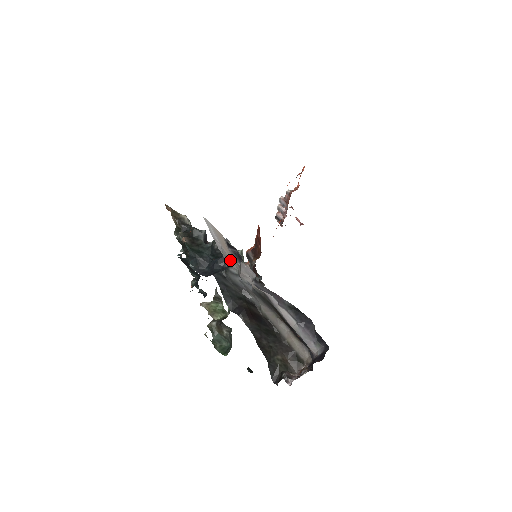
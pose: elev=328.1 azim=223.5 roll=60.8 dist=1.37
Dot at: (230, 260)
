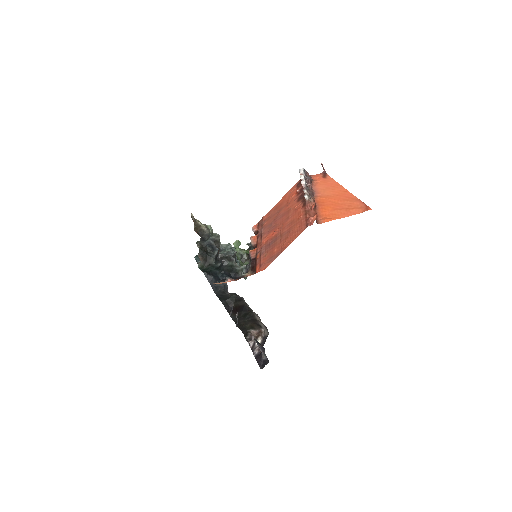
Dot at: occluded
